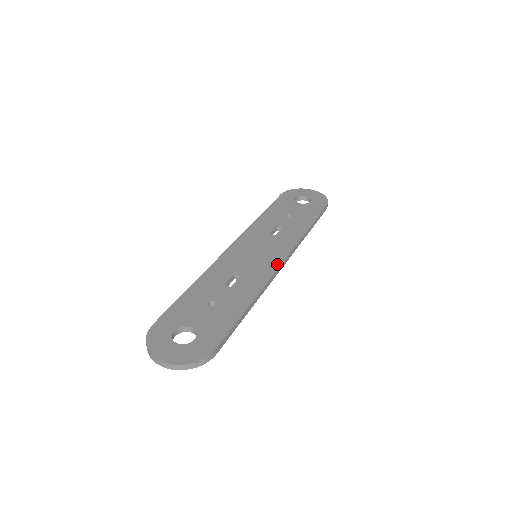
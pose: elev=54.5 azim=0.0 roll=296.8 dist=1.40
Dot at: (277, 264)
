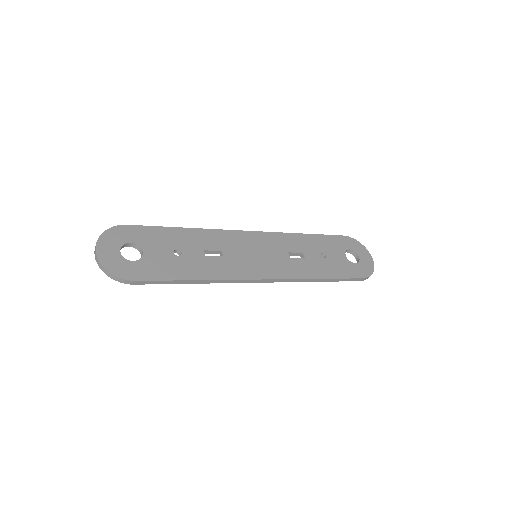
Dot at: (258, 276)
